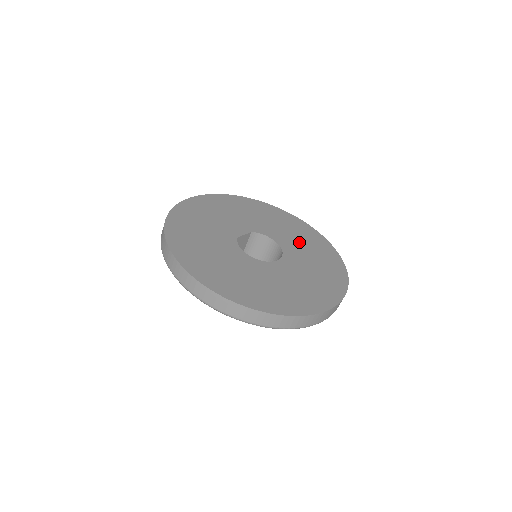
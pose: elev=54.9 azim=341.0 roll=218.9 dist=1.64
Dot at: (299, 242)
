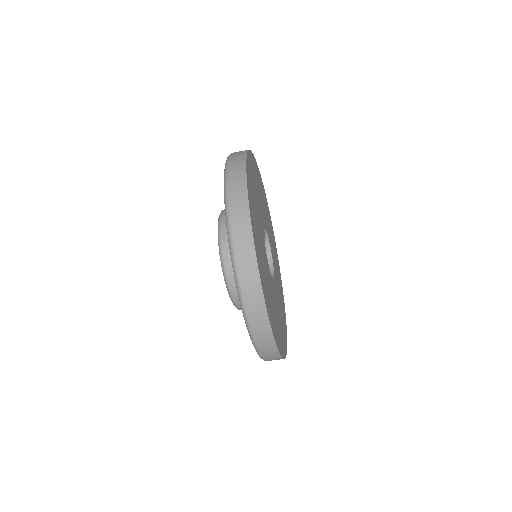
Dot at: occluded
